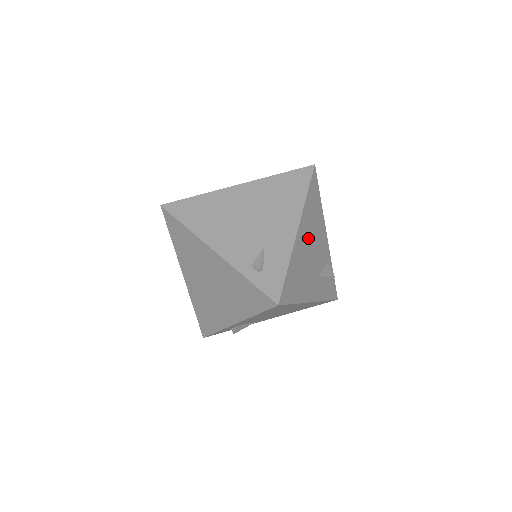
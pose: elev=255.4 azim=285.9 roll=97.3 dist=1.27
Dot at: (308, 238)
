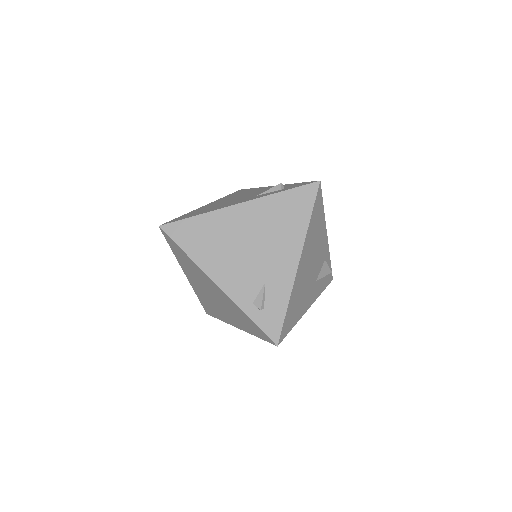
Dot at: (308, 259)
